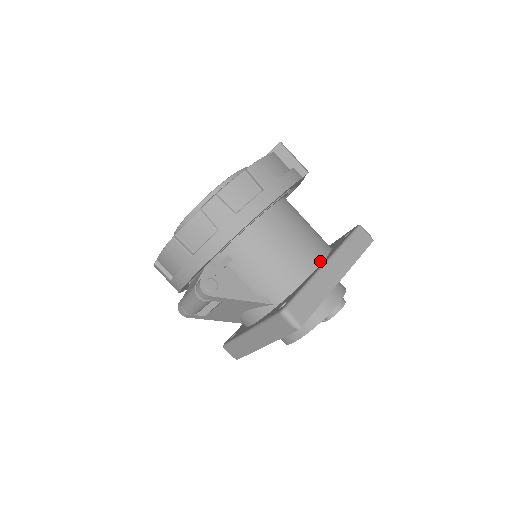
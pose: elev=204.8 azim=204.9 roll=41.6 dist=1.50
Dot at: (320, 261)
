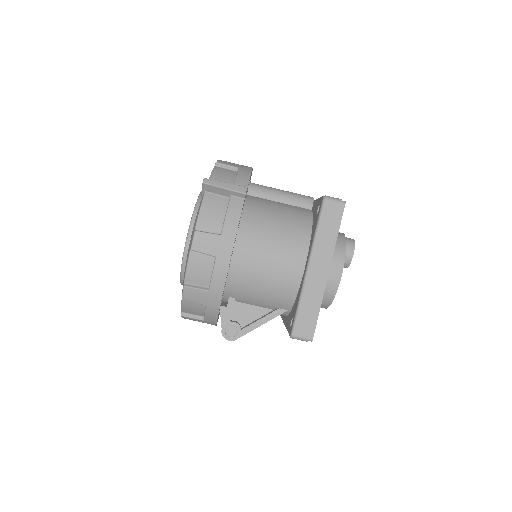
Dot at: (304, 261)
